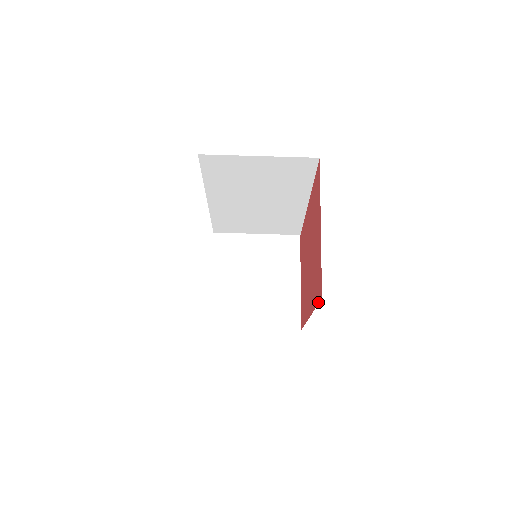
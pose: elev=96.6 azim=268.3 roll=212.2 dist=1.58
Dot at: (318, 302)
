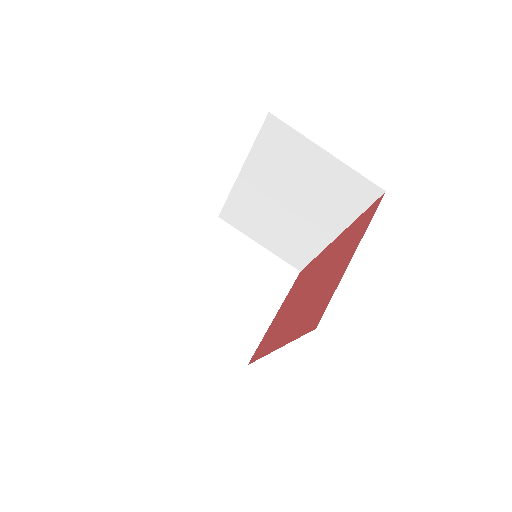
Dot at: (305, 333)
